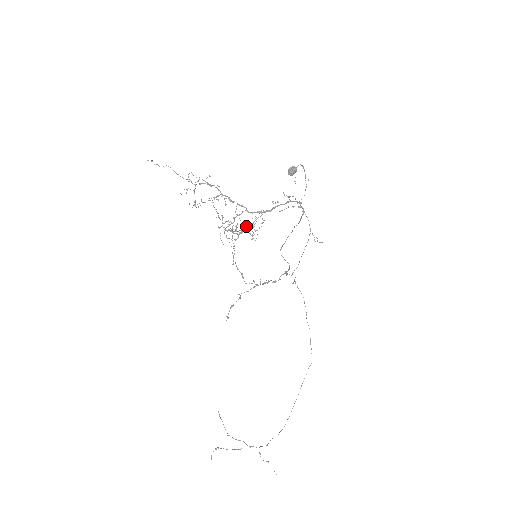
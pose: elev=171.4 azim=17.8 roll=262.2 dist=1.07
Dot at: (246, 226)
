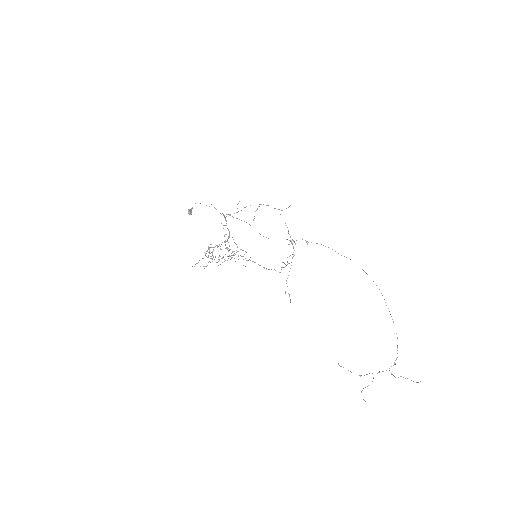
Dot at: occluded
